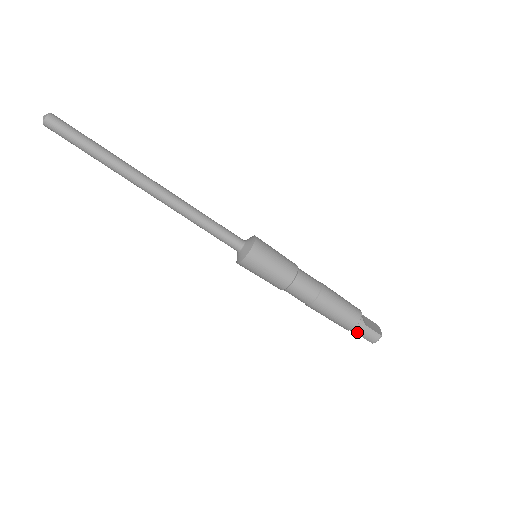
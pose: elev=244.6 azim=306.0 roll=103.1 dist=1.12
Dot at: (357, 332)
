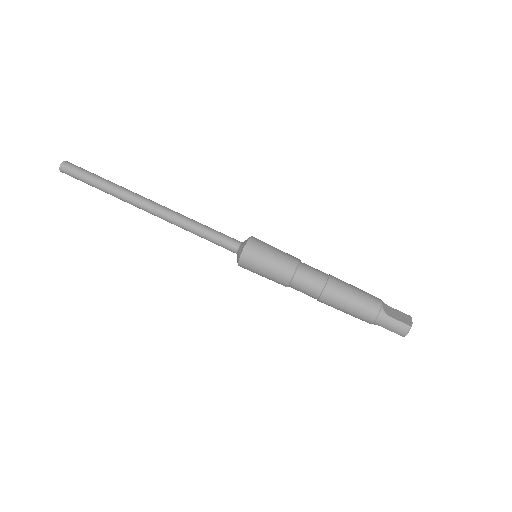
Dot at: (380, 325)
